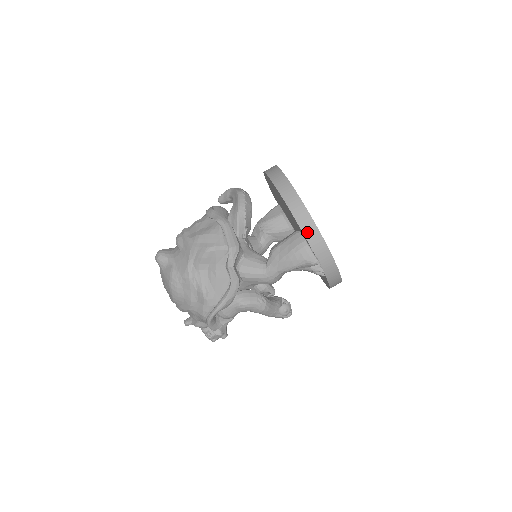
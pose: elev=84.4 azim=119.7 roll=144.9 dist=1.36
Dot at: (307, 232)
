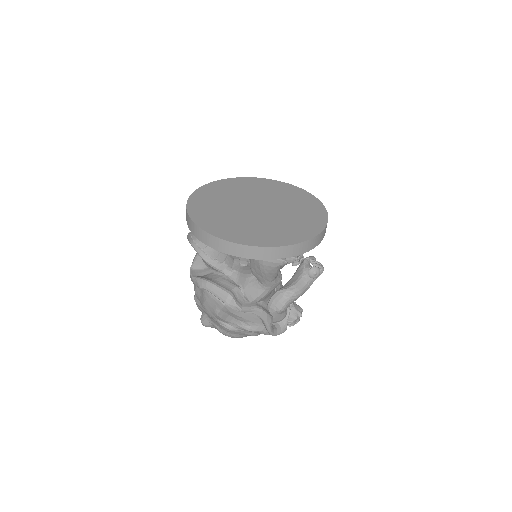
Dot at: (251, 256)
